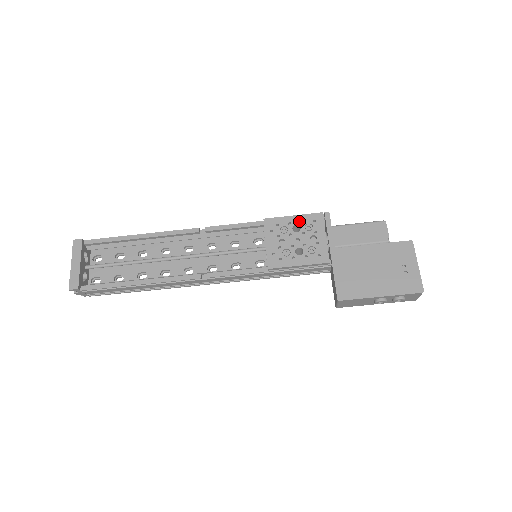
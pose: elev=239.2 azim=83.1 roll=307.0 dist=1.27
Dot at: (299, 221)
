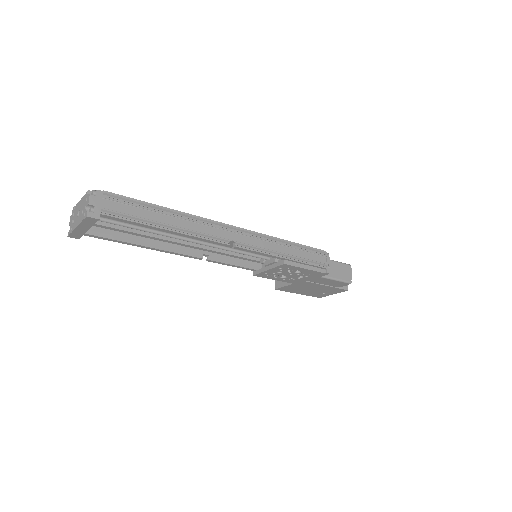
Dot at: (305, 271)
